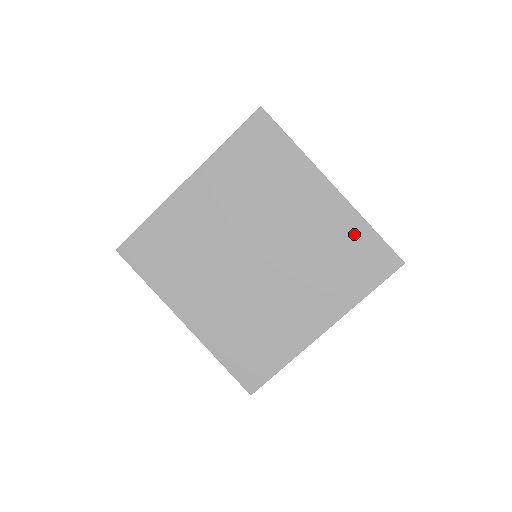
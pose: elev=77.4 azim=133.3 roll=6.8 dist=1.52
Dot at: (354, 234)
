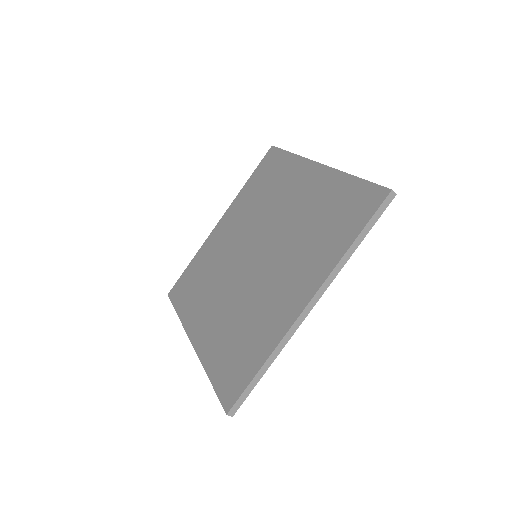
Dot at: (337, 191)
